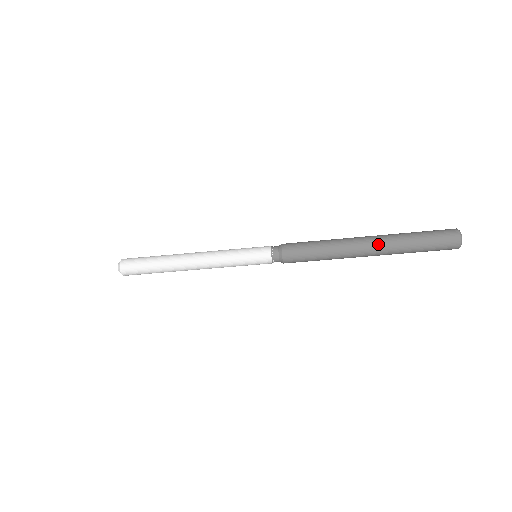
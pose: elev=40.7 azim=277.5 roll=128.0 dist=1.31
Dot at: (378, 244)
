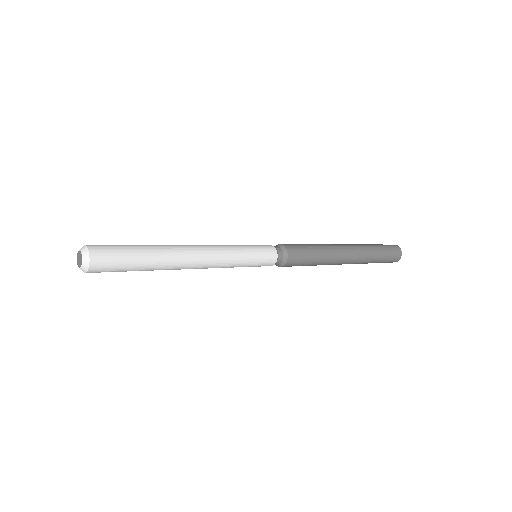
Dot at: occluded
